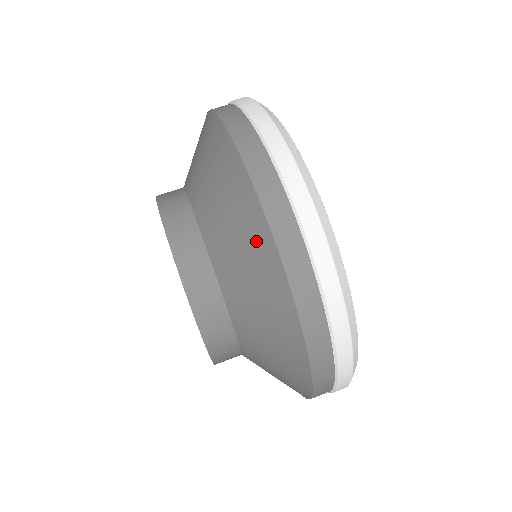
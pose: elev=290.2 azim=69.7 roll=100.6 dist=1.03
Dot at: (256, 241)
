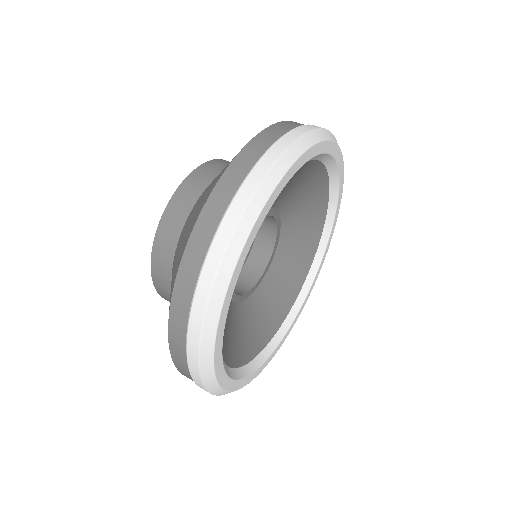
Dot at: (213, 185)
